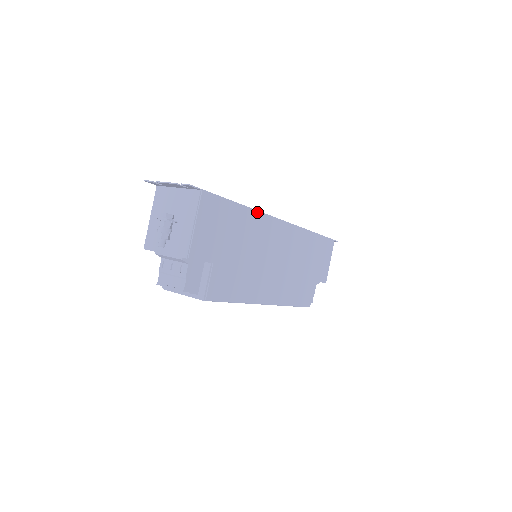
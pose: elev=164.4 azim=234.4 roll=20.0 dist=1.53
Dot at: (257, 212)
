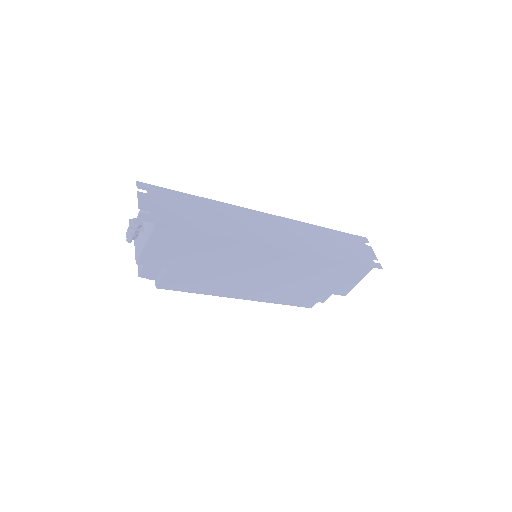
Dot at: (236, 241)
